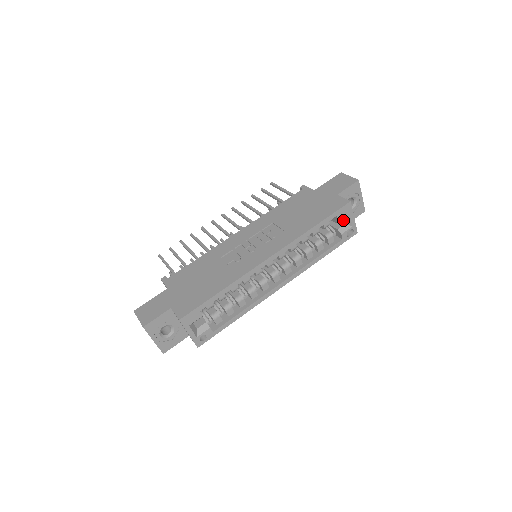
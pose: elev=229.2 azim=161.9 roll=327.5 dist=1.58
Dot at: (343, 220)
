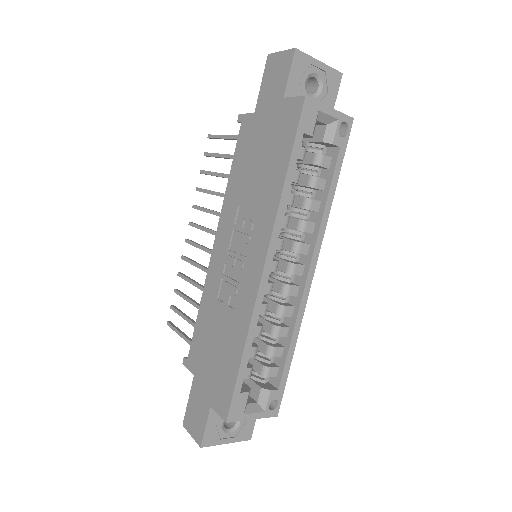
Dot at: (319, 123)
